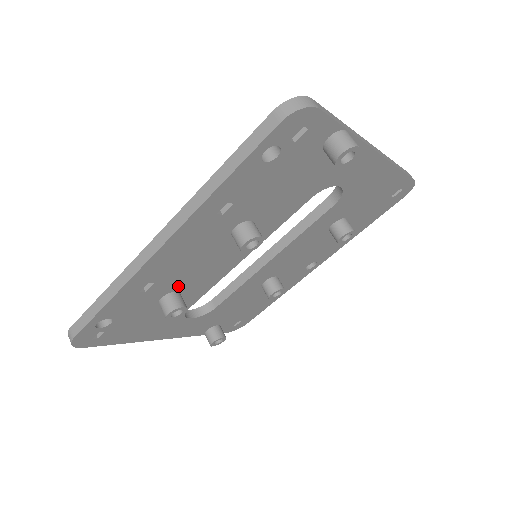
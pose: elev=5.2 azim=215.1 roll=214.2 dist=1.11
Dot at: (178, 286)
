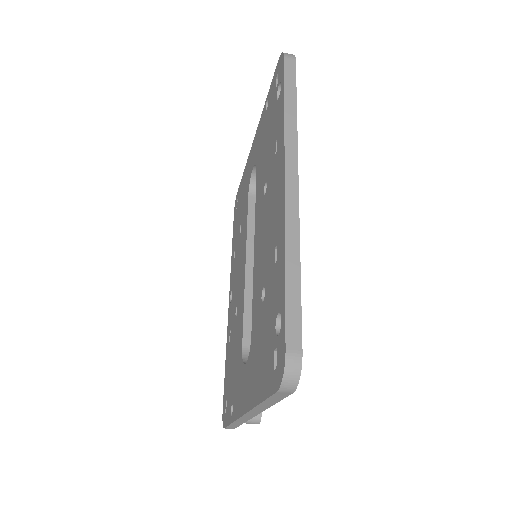
Dot at: occluded
